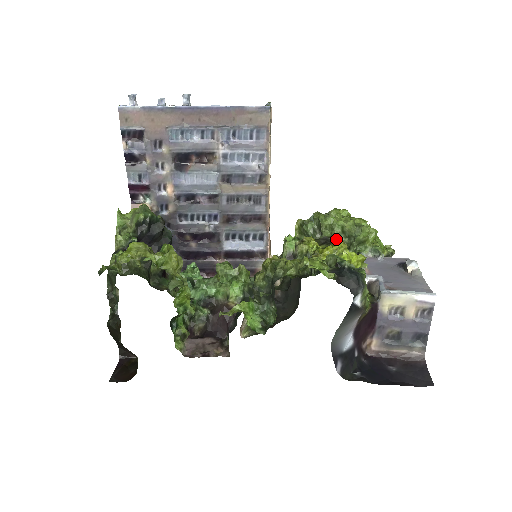
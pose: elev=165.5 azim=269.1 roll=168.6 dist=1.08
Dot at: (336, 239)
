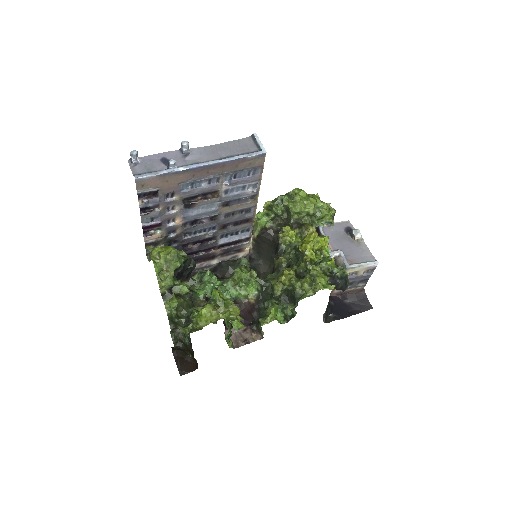
Dot at: (310, 230)
